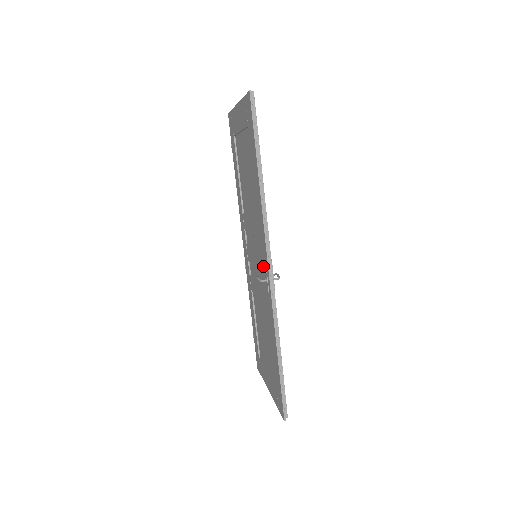
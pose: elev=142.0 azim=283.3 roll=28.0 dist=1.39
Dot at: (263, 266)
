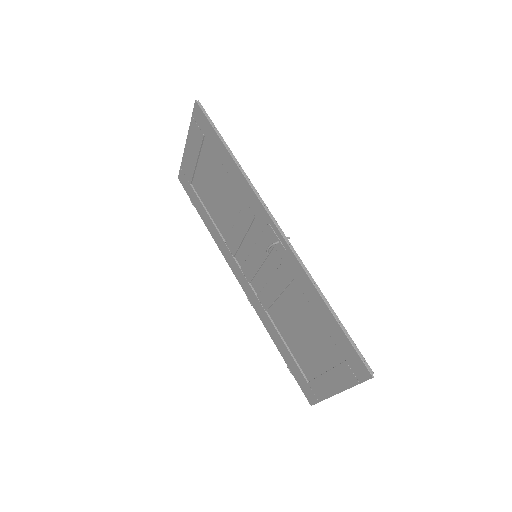
Dot at: (268, 237)
